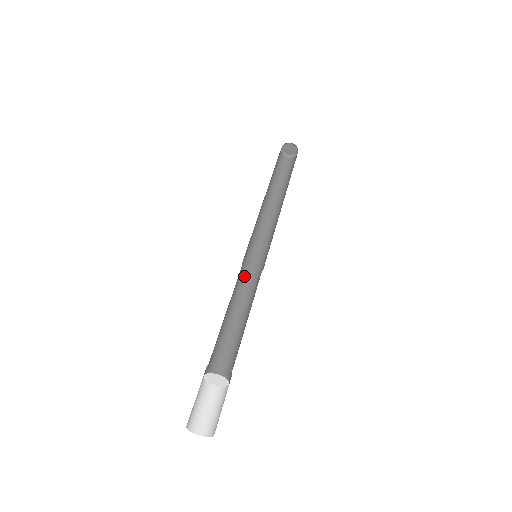
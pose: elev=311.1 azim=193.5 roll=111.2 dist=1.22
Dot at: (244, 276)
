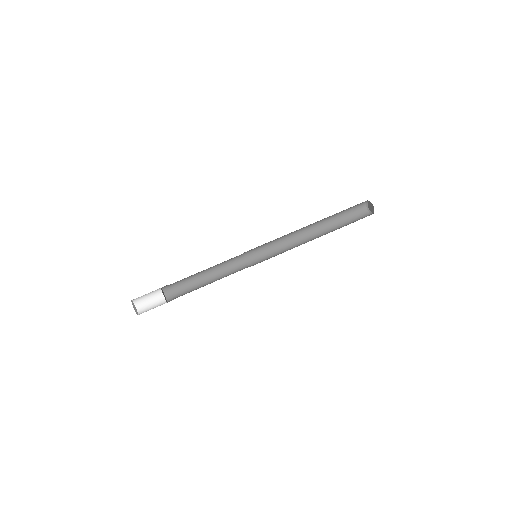
Dot at: (239, 257)
